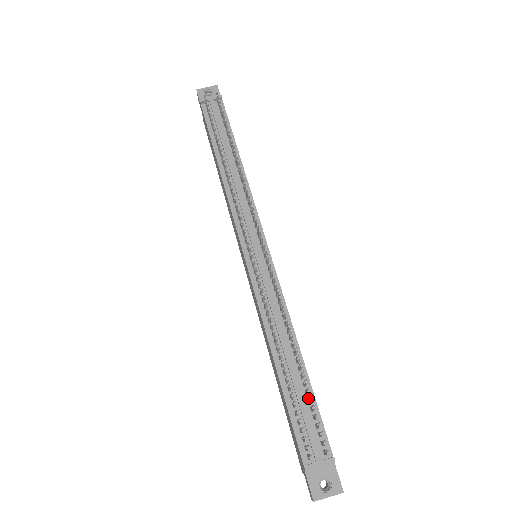
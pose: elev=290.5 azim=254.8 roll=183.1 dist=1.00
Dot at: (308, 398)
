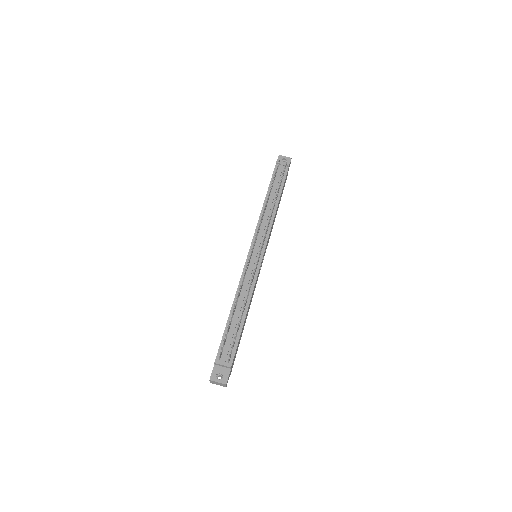
Dot at: occluded
